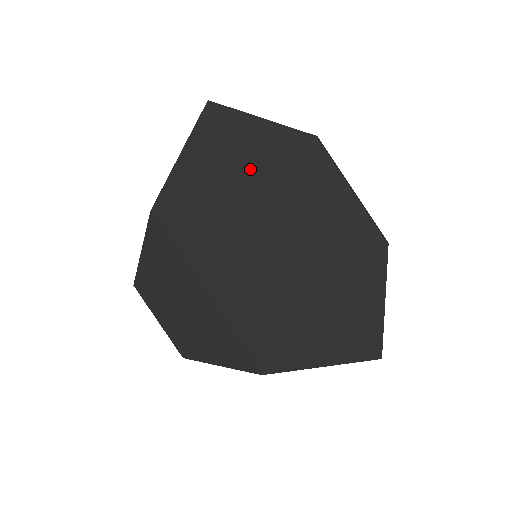
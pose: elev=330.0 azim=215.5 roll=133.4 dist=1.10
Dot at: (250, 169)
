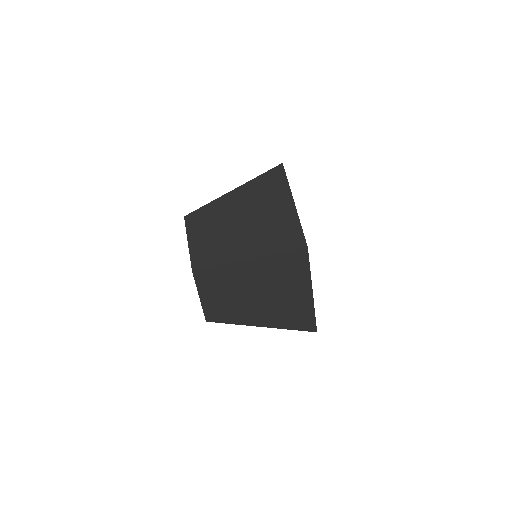
Dot at: occluded
